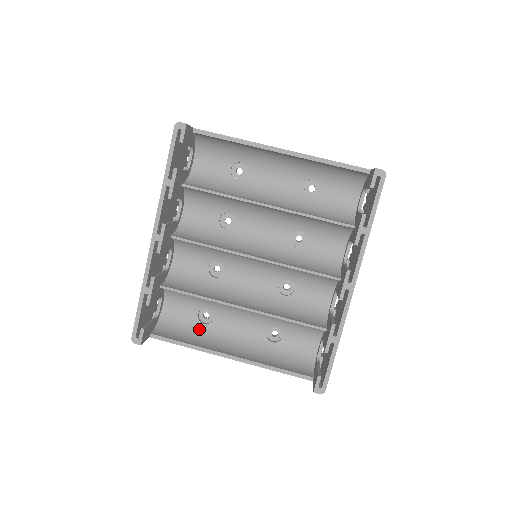
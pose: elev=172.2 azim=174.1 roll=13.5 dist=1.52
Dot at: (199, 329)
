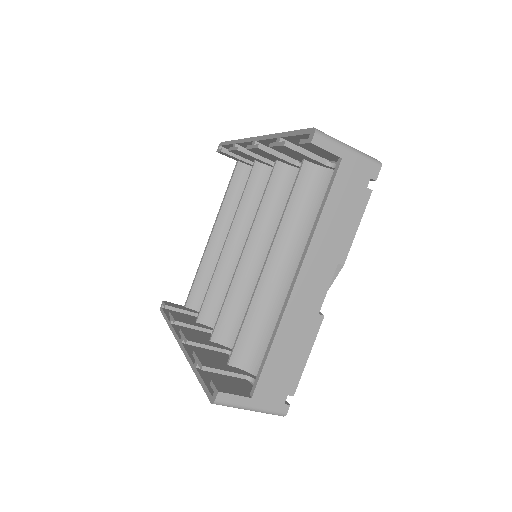
Dot at: occluded
